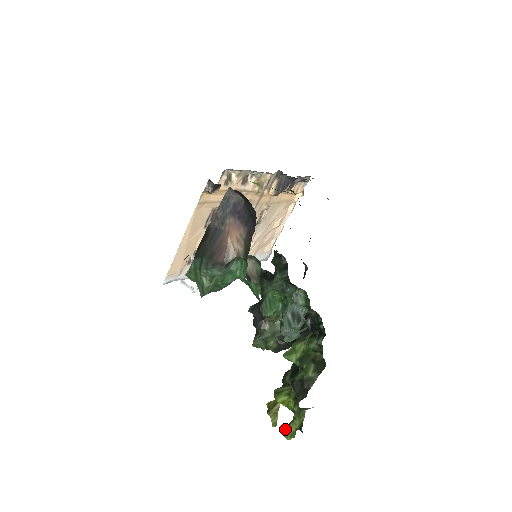
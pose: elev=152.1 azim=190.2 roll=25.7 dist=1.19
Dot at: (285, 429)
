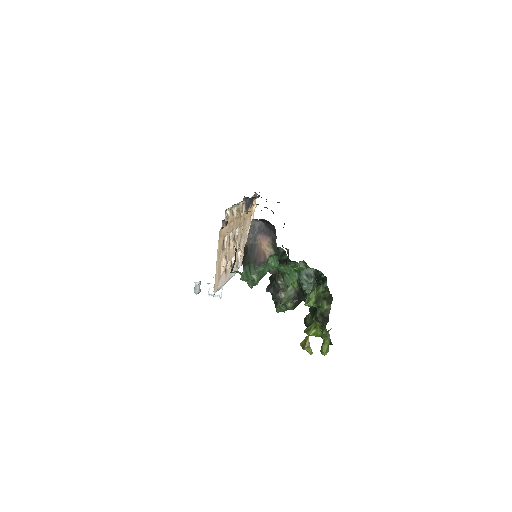
Dot at: (321, 350)
